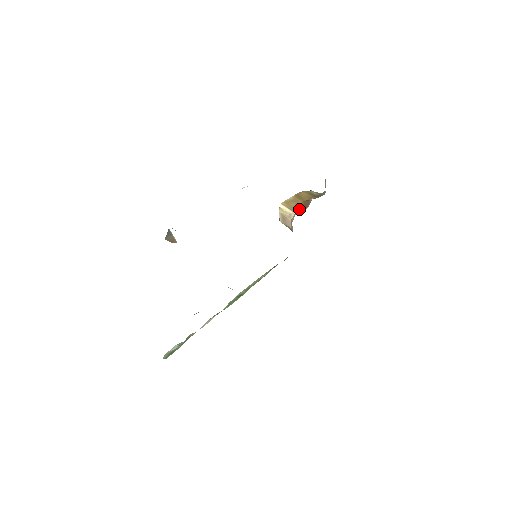
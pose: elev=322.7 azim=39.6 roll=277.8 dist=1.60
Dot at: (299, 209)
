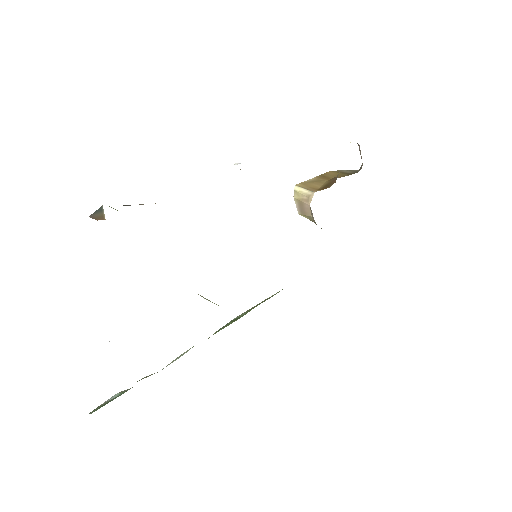
Dot at: (321, 188)
